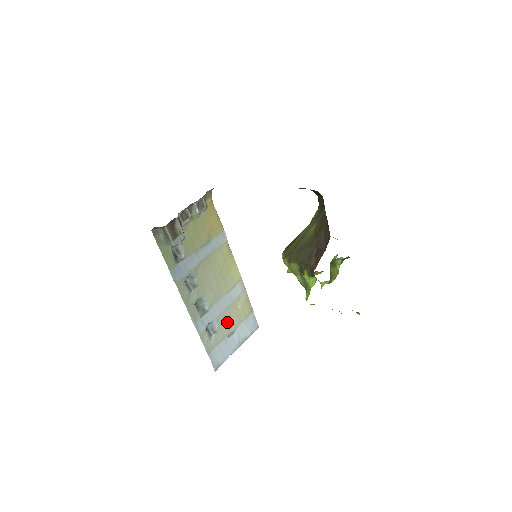
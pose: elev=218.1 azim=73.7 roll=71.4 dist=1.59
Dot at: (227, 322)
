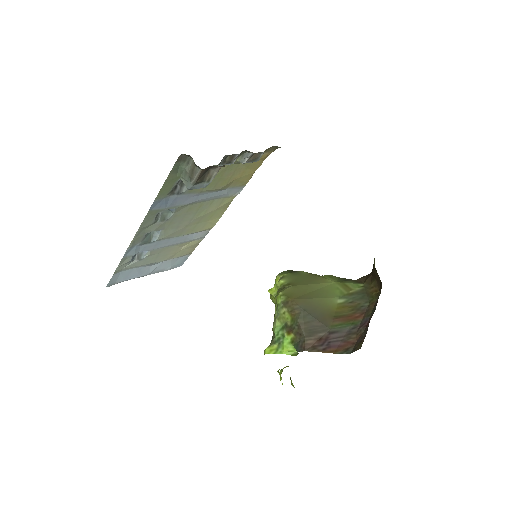
Dot at: (159, 255)
